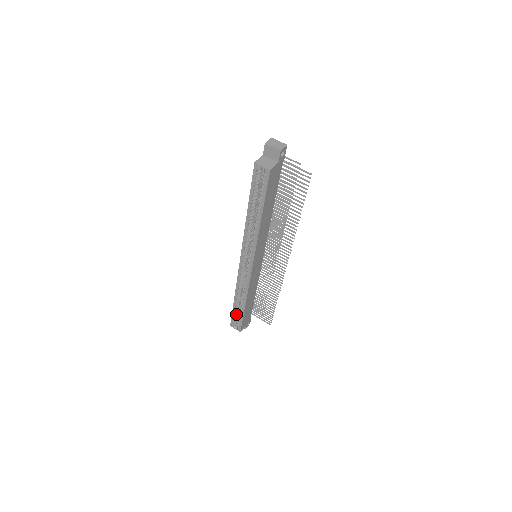
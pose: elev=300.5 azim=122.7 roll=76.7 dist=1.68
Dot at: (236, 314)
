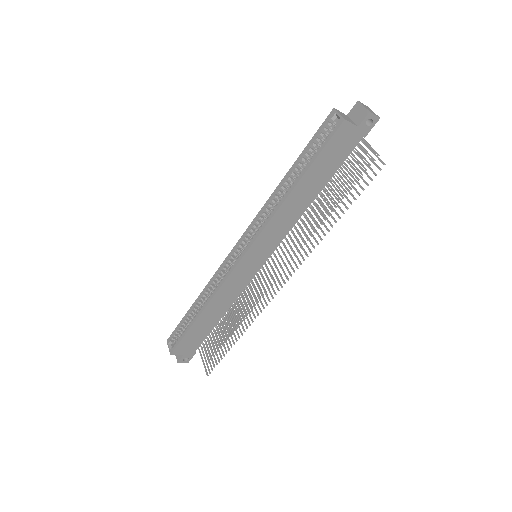
Dot at: (183, 326)
